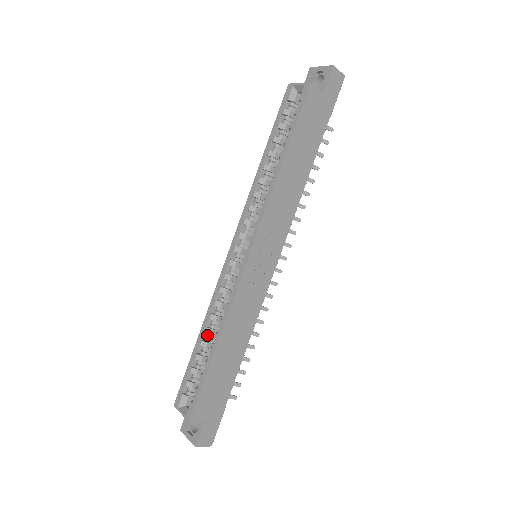
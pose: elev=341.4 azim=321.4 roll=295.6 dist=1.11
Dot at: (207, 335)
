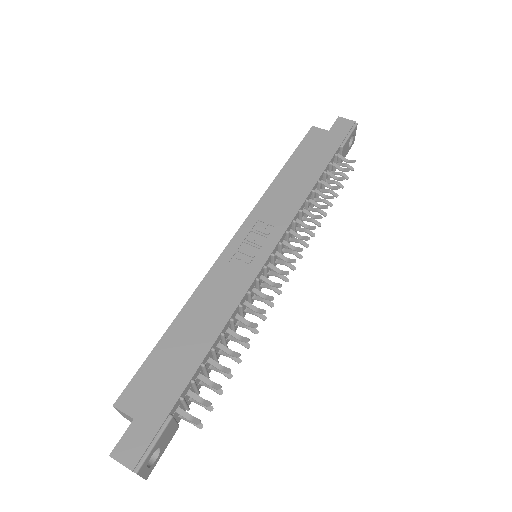
Dot at: occluded
